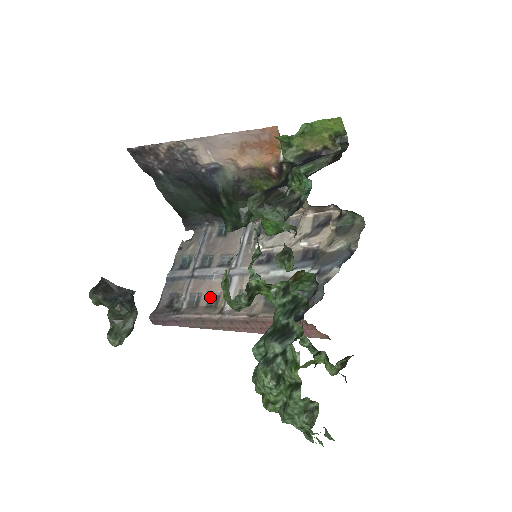
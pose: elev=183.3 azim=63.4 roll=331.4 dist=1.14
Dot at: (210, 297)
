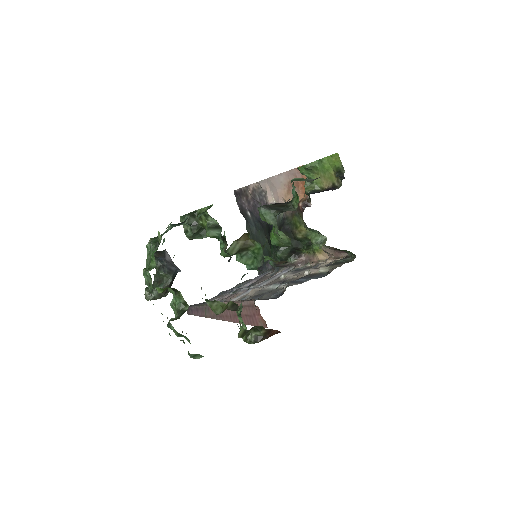
Dot at: occluded
